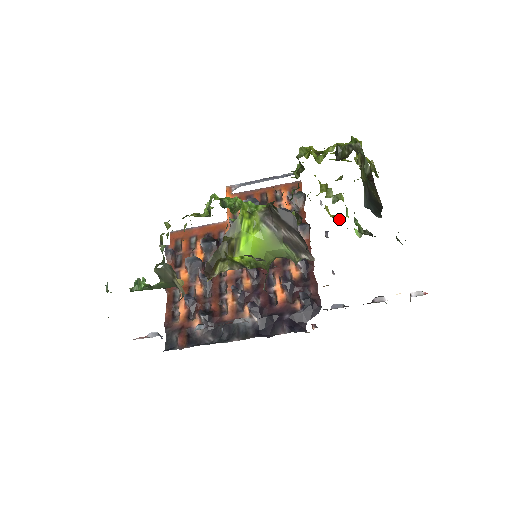
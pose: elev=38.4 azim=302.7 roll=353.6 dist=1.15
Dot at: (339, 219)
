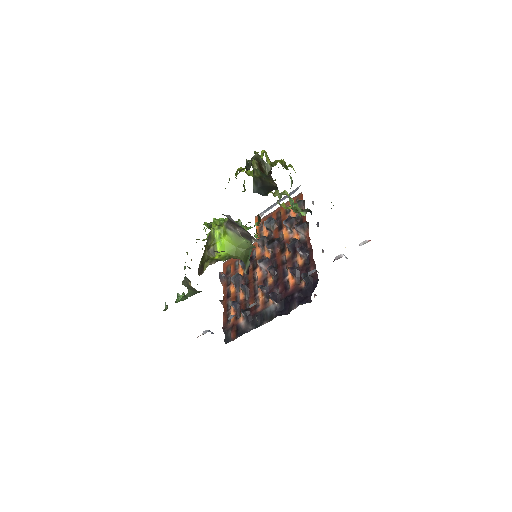
Dot at: occluded
